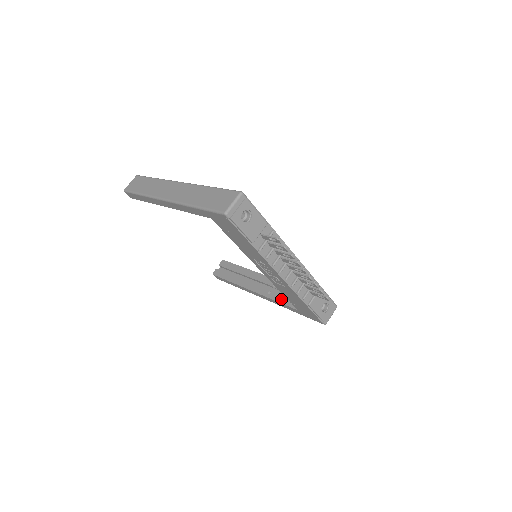
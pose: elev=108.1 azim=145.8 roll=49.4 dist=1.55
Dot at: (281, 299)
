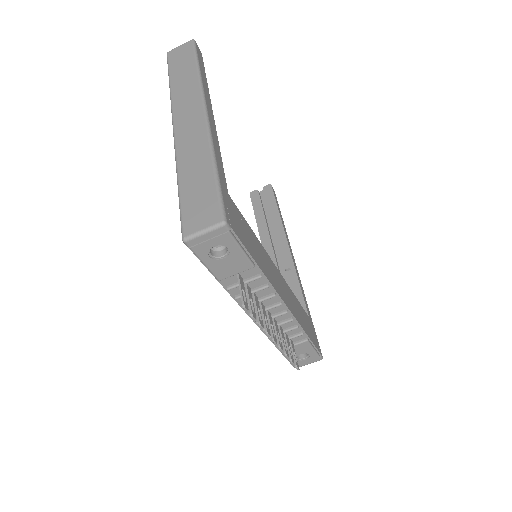
Dot at: occluded
